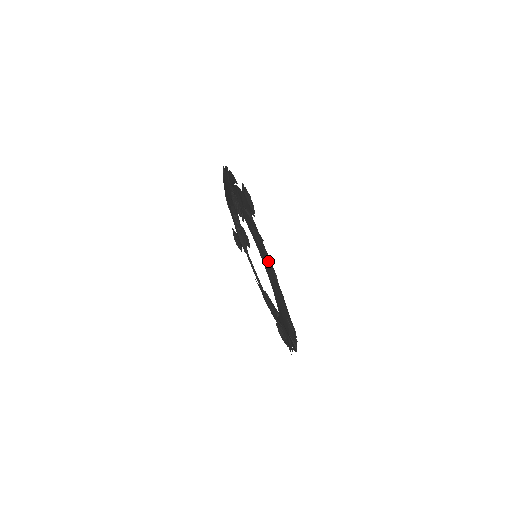
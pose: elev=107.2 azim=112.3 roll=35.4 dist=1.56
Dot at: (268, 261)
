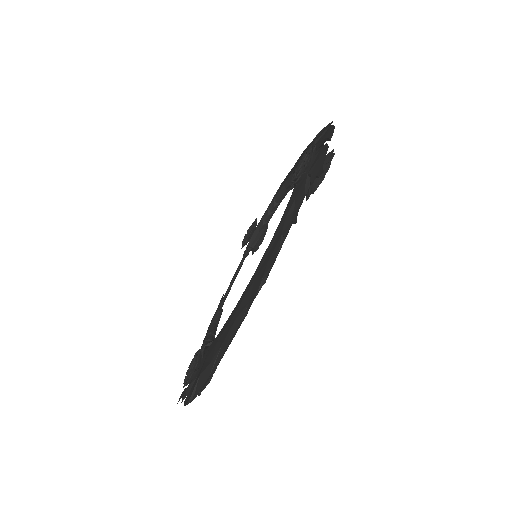
Dot at: (273, 256)
